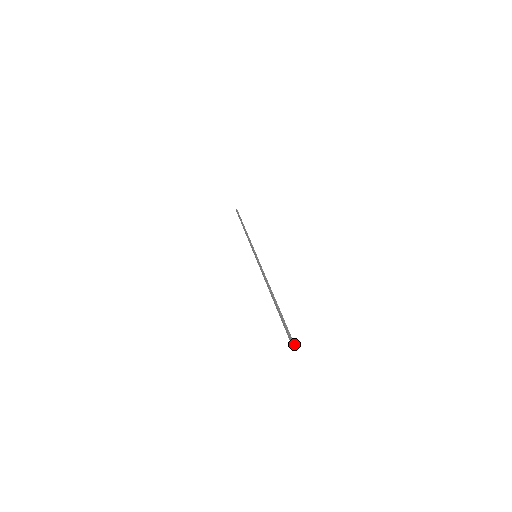
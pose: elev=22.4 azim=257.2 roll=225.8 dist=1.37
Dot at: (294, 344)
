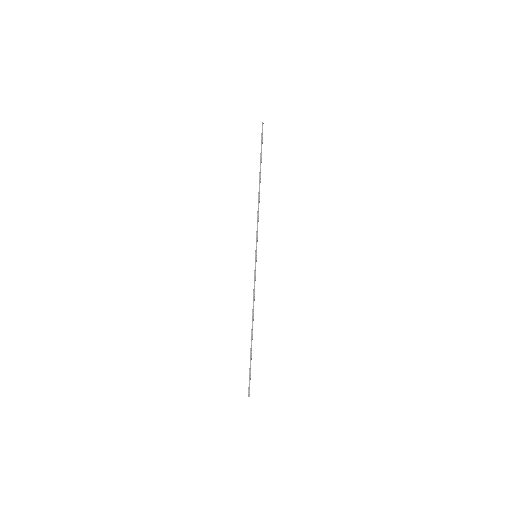
Dot at: (249, 395)
